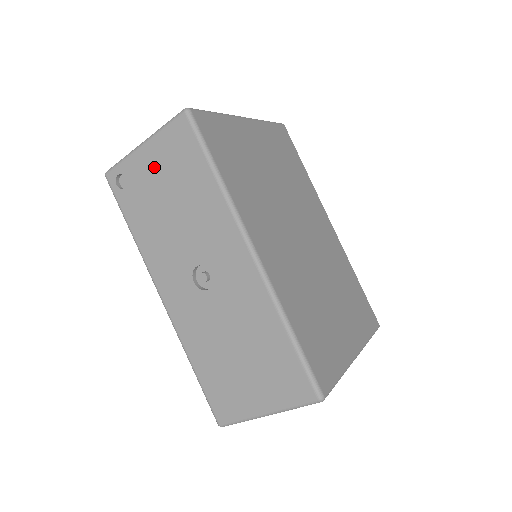
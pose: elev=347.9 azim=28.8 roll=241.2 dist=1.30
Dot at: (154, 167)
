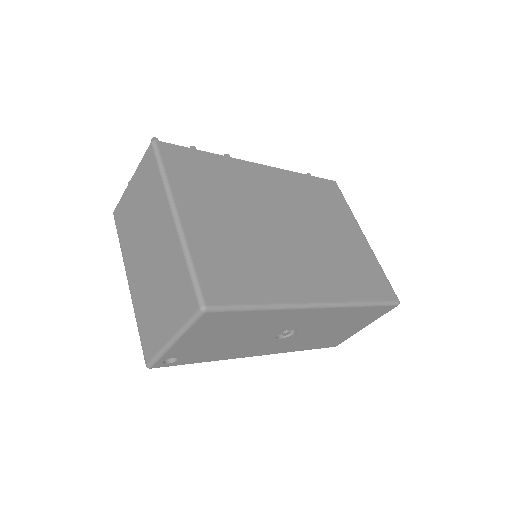
Dot at: (199, 340)
